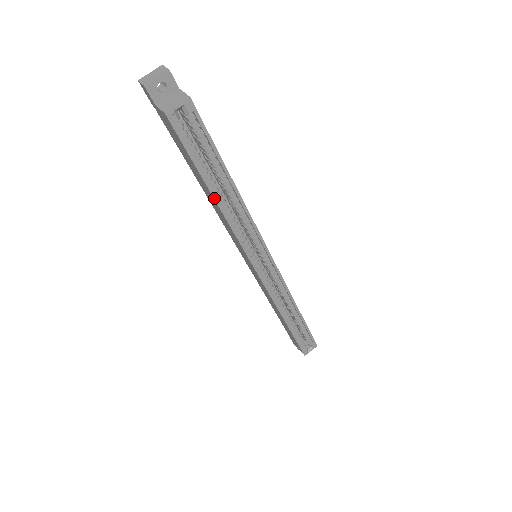
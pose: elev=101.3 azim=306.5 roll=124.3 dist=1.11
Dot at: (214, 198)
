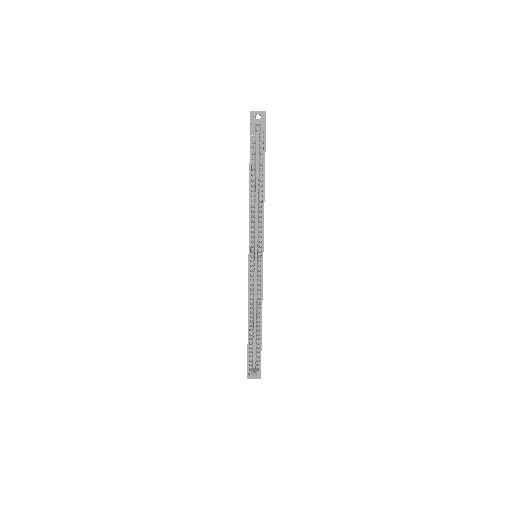
Dot at: (250, 186)
